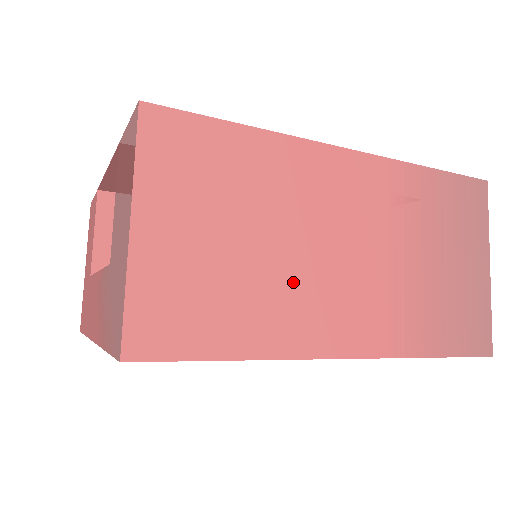
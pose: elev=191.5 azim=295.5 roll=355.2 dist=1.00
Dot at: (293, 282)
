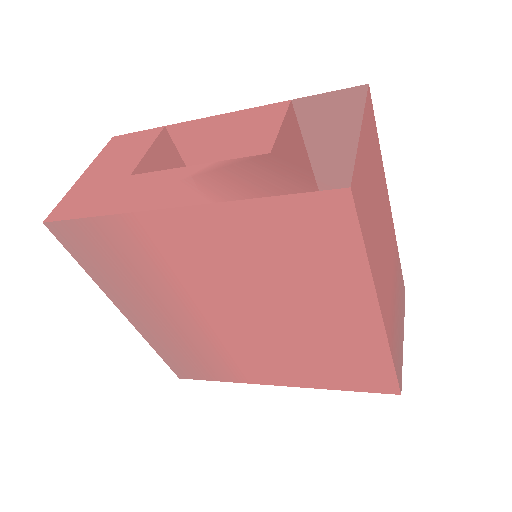
Dot at: (379, 244)
